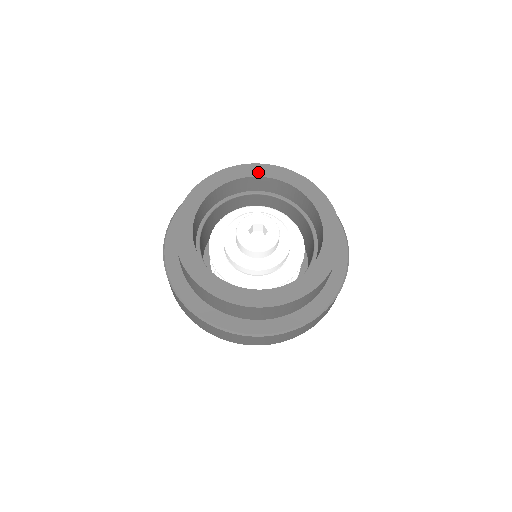
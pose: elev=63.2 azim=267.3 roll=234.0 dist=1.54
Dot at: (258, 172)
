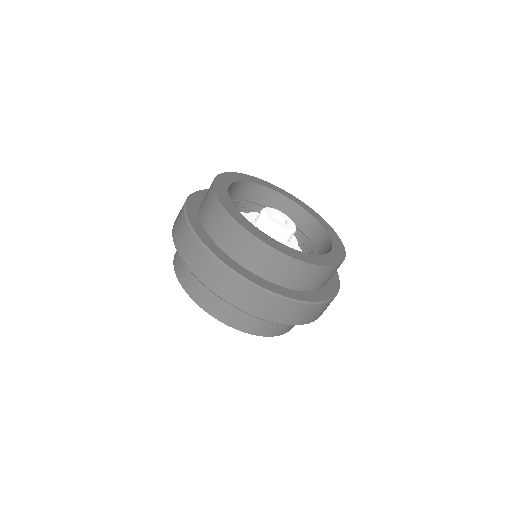
Dot at: (303, 206)
